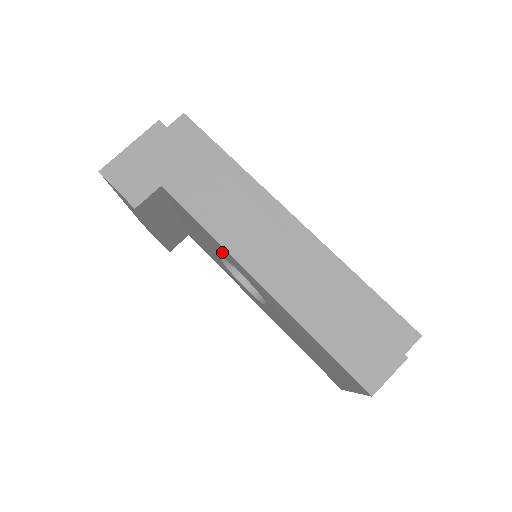
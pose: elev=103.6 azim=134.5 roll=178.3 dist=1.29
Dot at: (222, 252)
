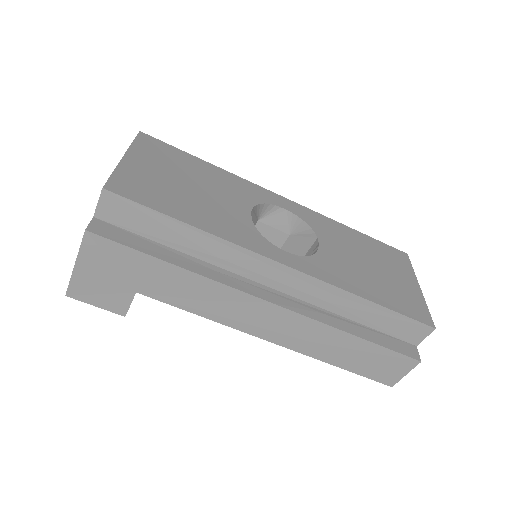
Dot at: occluded
